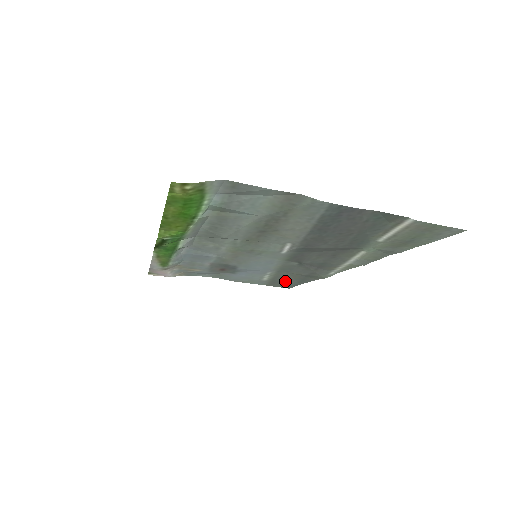
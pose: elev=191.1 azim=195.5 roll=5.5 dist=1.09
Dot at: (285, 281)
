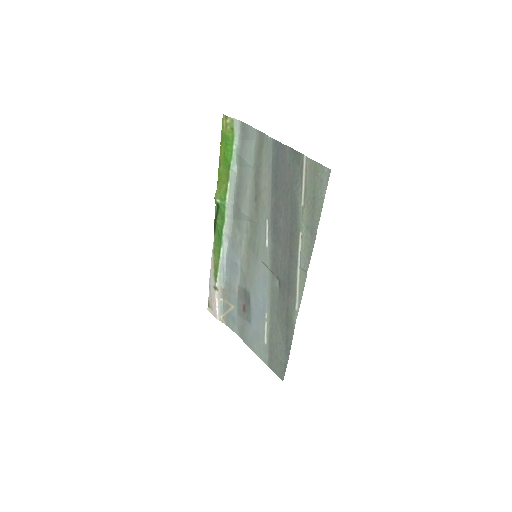
Dot at: (278, 348)
